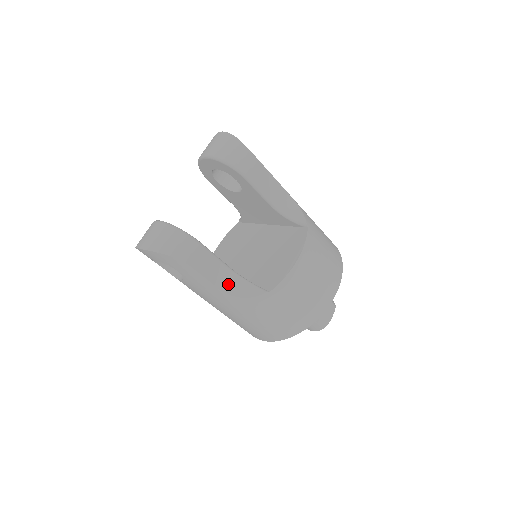
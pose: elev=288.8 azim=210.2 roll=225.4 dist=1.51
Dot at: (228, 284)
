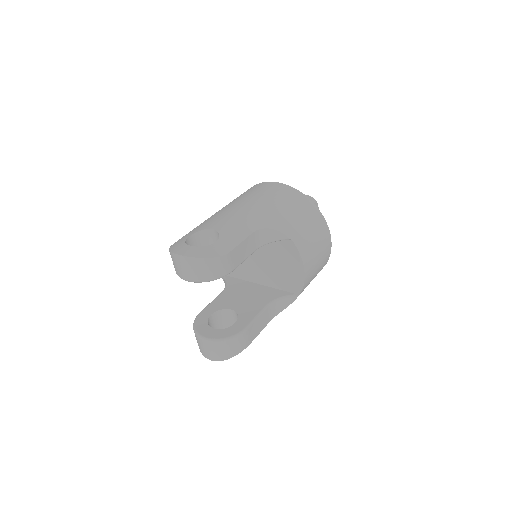
Dot at: (271, 314)
